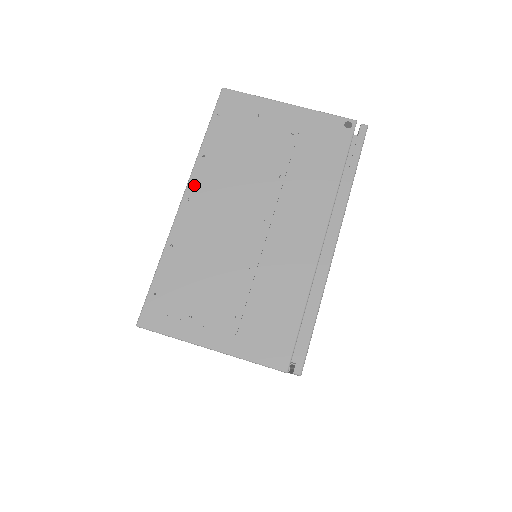
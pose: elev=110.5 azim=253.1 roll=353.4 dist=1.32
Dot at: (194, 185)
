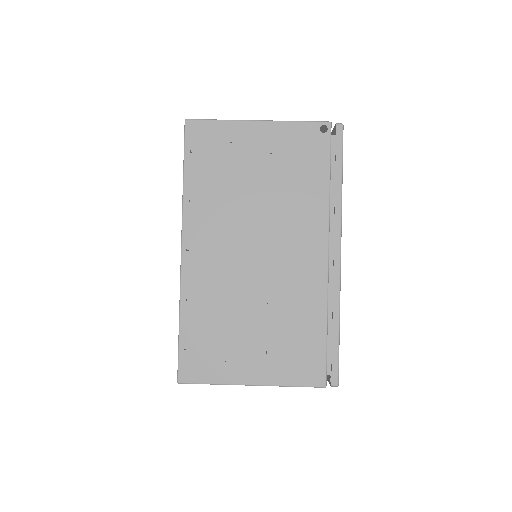
Dot at: (189, 233)
